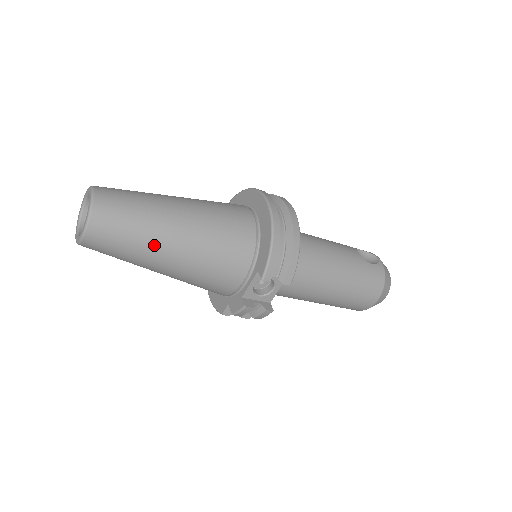
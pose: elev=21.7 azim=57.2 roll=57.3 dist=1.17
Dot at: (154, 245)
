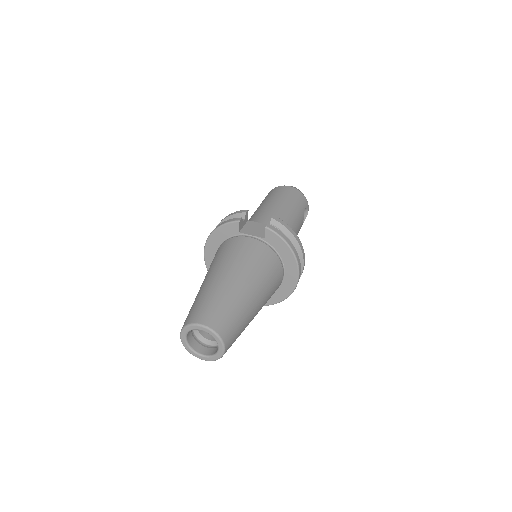
Dot at: occluded
